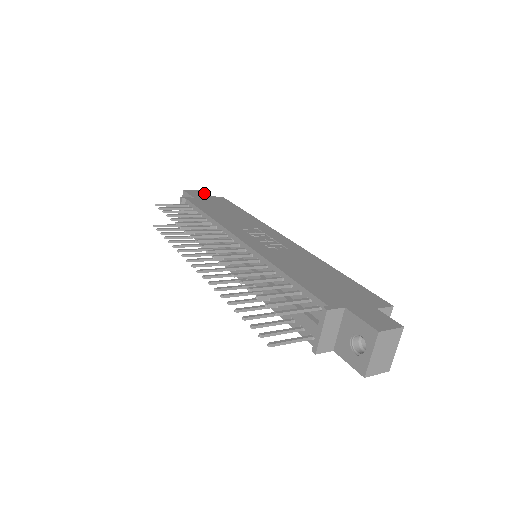
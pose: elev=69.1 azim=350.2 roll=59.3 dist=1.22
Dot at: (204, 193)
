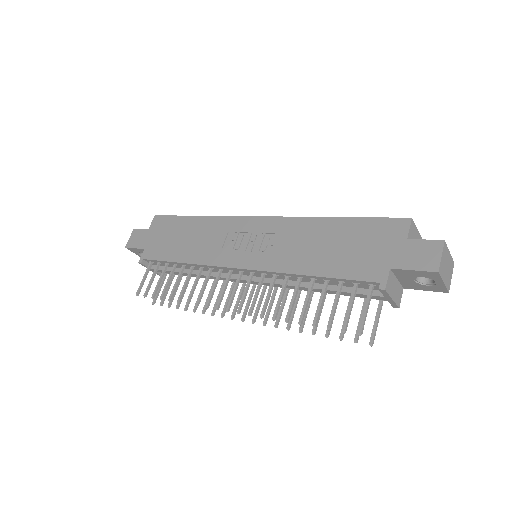
Dot at: (140, 230)
